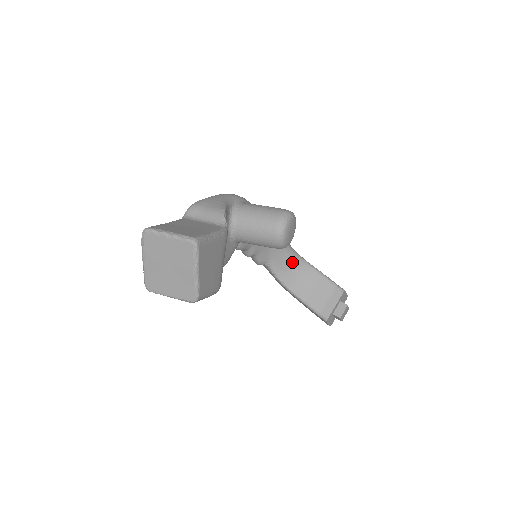
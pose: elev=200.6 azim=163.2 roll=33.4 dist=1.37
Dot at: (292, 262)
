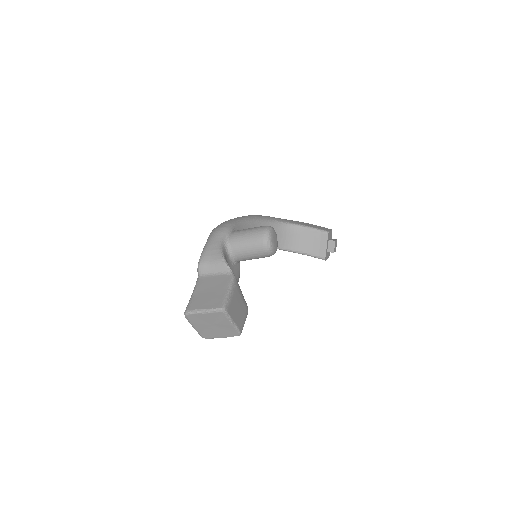
Dot at: (281, 231)
